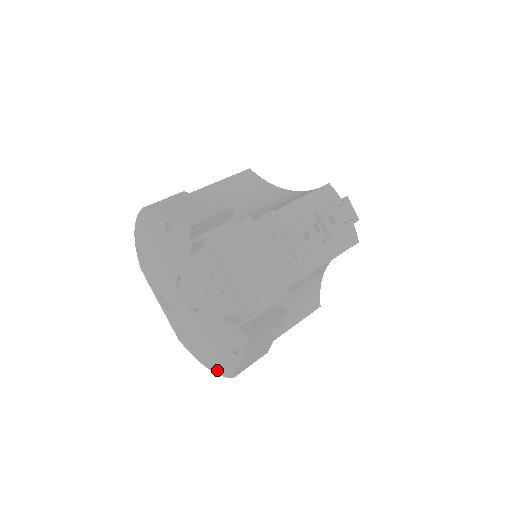
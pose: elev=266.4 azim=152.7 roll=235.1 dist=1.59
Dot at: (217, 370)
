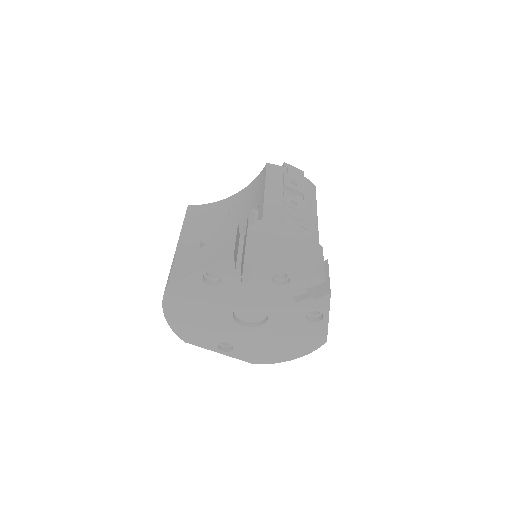
Dot at: (308, 350)
